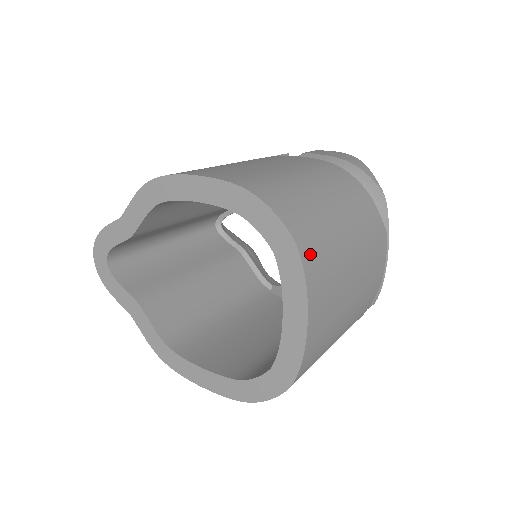
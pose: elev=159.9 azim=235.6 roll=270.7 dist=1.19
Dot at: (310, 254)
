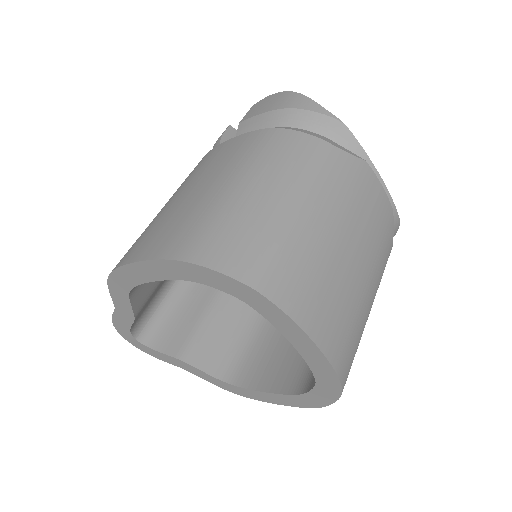
Dot at: (278, 284)
